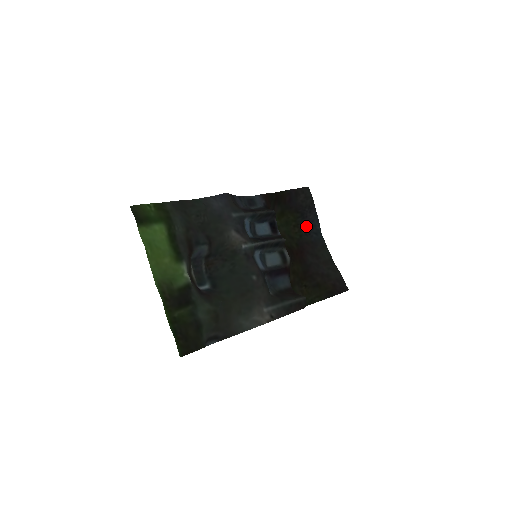
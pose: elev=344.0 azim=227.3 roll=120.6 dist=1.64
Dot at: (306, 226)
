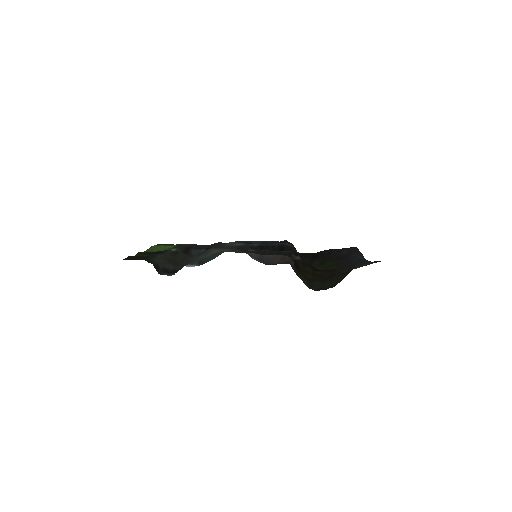
Dot at: (347, 261)
